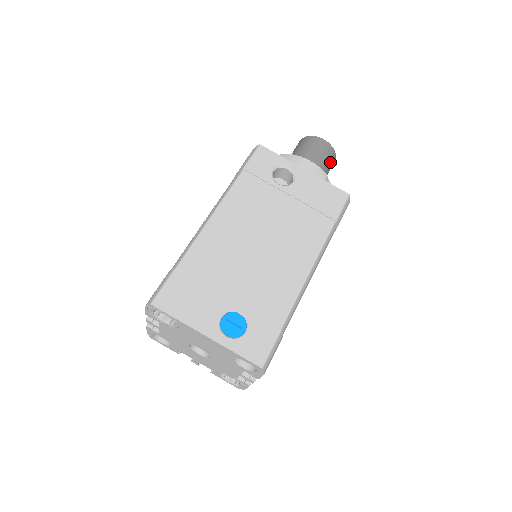
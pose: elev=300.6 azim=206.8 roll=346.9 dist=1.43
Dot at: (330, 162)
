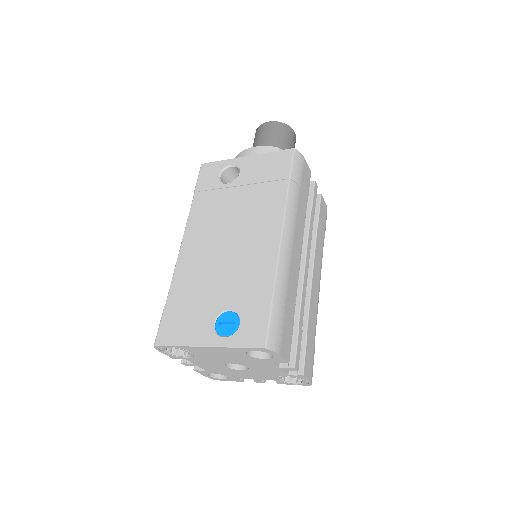
Dot at: (286, 135)
